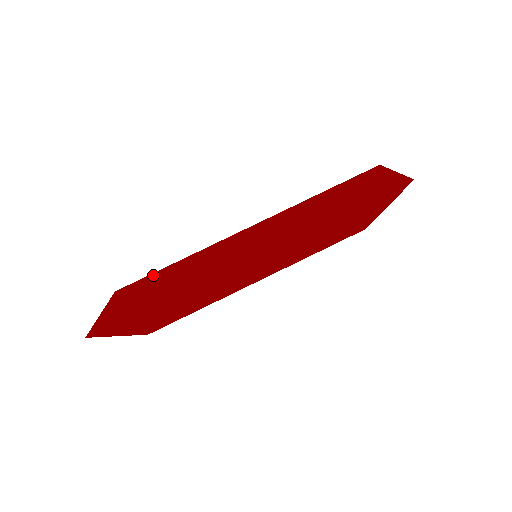
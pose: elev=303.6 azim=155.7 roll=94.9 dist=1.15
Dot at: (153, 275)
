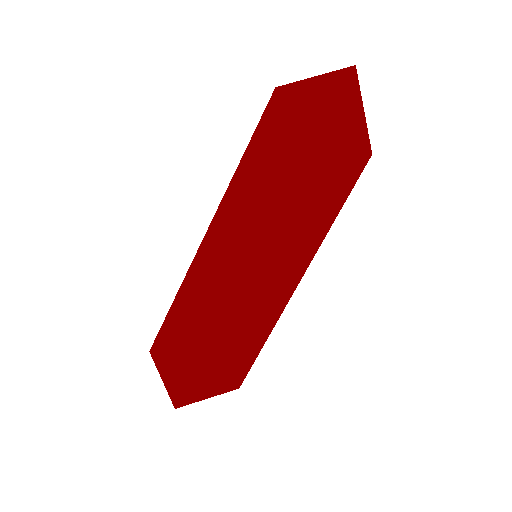
Dot at: (167, 322)
